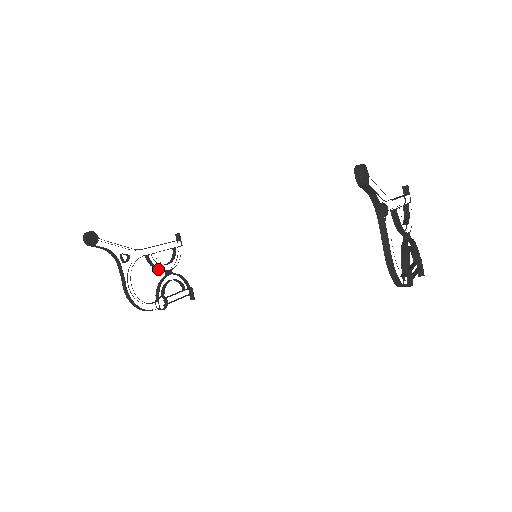
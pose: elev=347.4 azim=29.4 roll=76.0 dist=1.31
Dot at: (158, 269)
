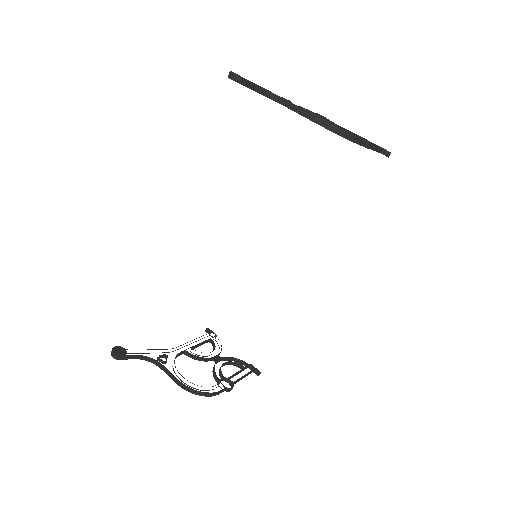
Dot at: (204, 359)
